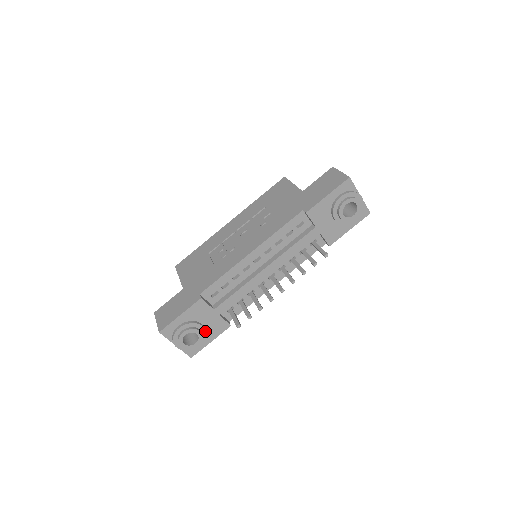
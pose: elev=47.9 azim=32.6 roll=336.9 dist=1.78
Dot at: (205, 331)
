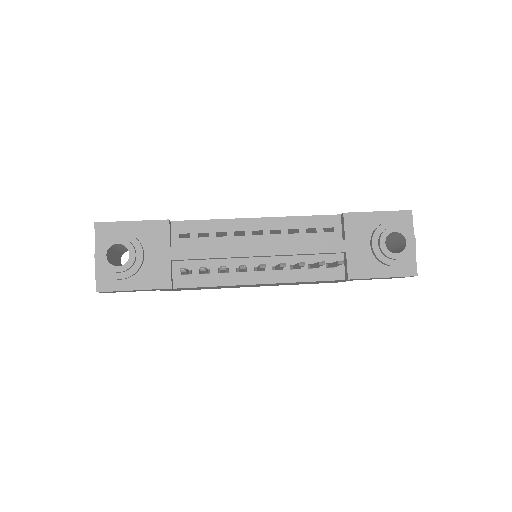
Dot at: (140, 263)
